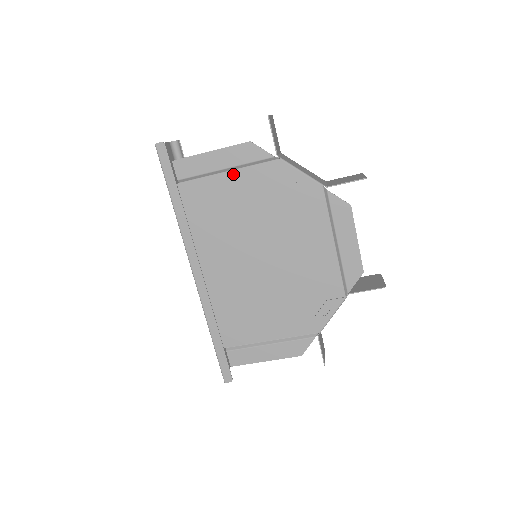
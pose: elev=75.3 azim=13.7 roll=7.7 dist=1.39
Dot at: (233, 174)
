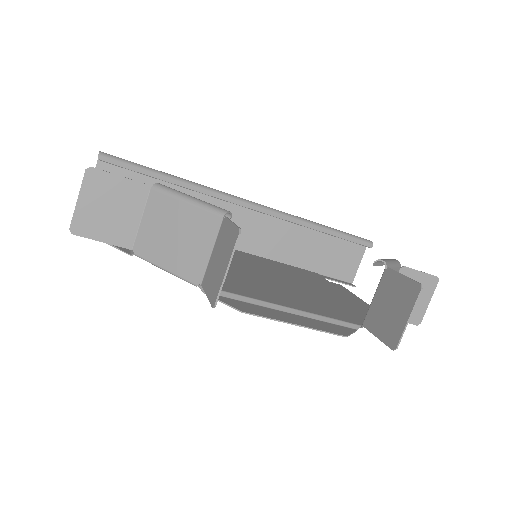
Dot at: occluded
